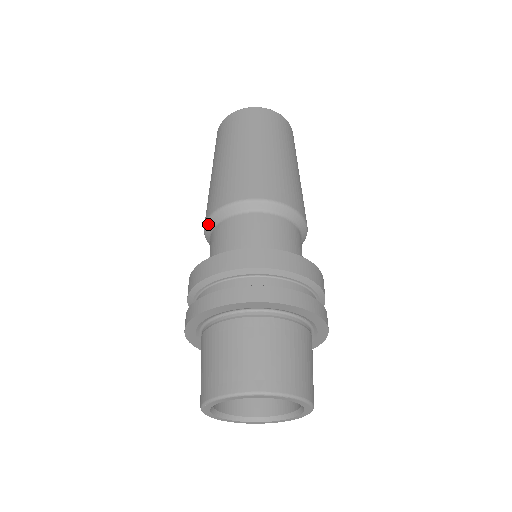
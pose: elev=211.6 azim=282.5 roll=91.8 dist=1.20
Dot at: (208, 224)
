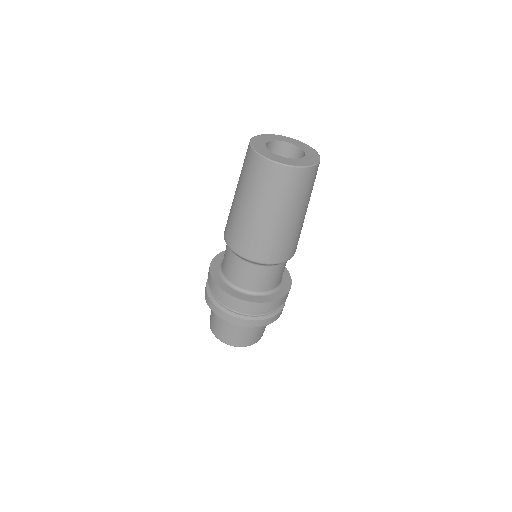
Dot at: (230, 248)
